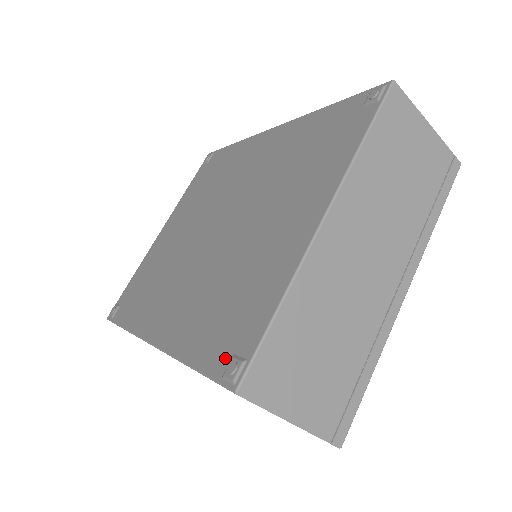
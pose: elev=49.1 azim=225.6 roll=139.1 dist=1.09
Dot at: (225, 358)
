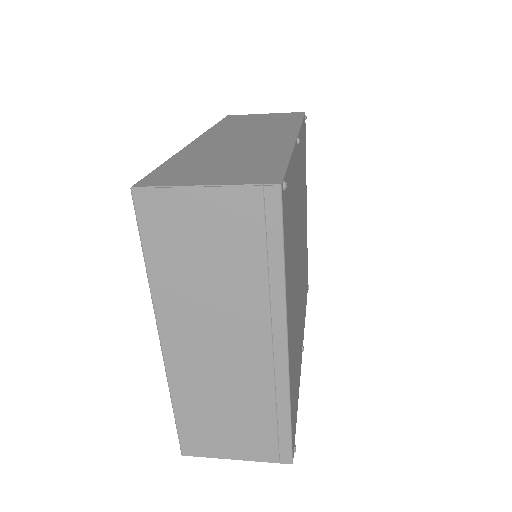
Dot at: occluded
